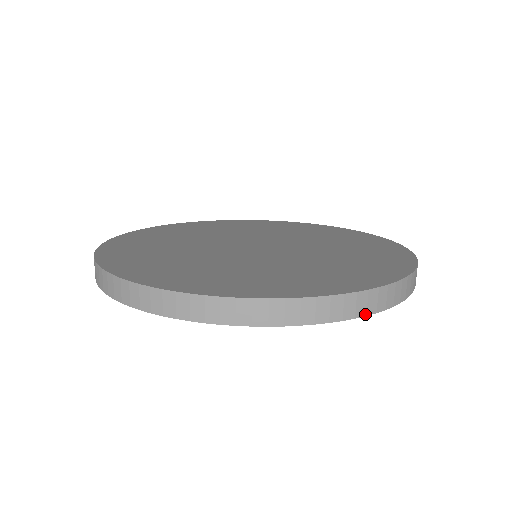
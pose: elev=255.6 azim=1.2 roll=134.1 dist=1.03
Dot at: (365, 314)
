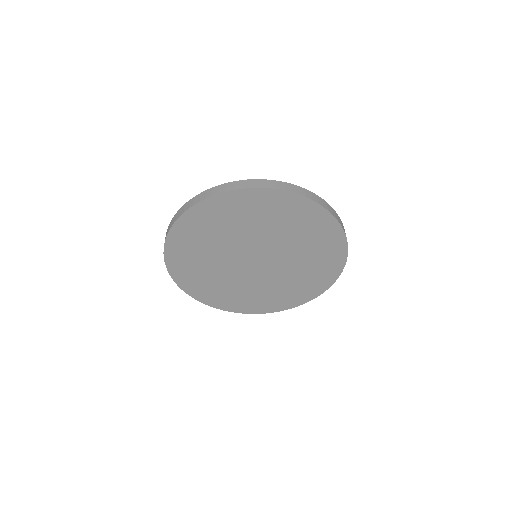
Dot at: (344, 231)
